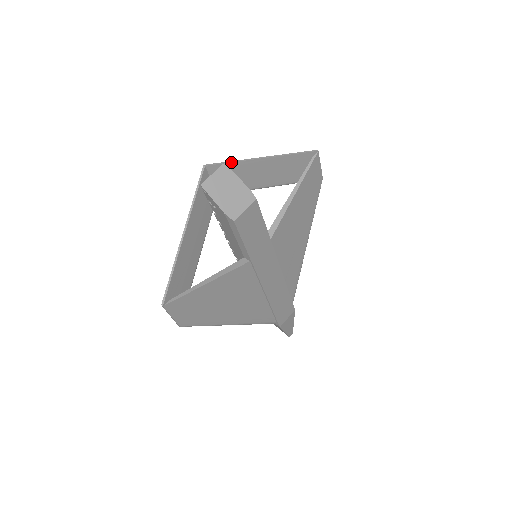
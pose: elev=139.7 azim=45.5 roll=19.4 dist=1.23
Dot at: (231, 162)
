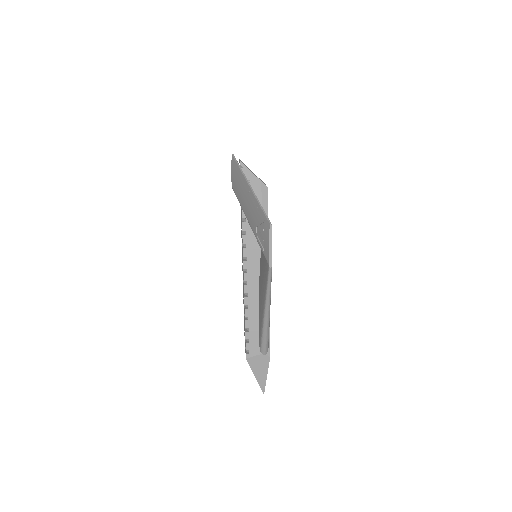
Dot at: (238, 163)
